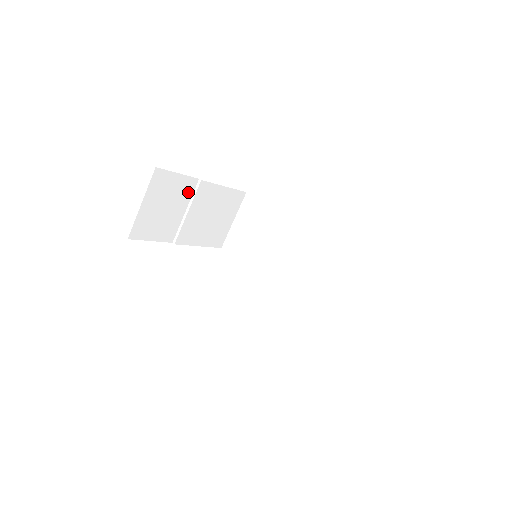
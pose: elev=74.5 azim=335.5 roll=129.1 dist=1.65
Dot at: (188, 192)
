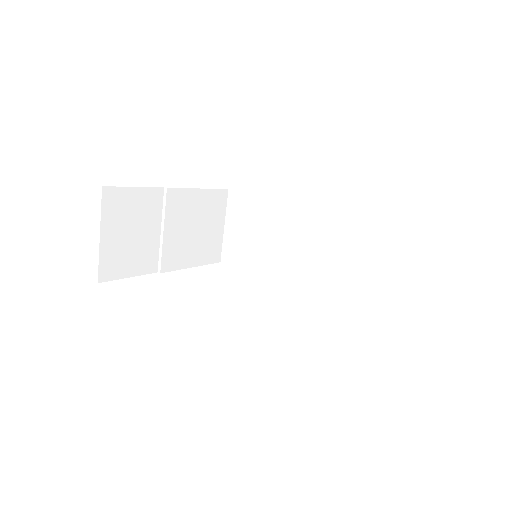
Dot at: (156, 207)
